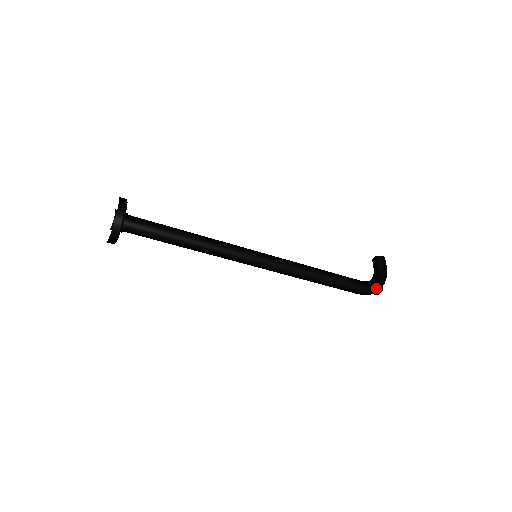
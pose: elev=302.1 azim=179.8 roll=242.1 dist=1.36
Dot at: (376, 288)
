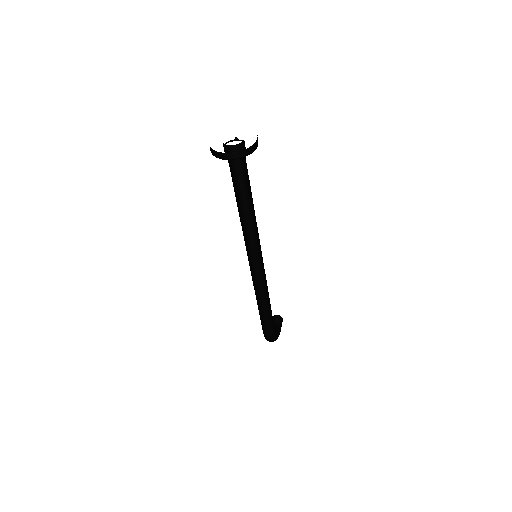
Dot at: (275, 339)
